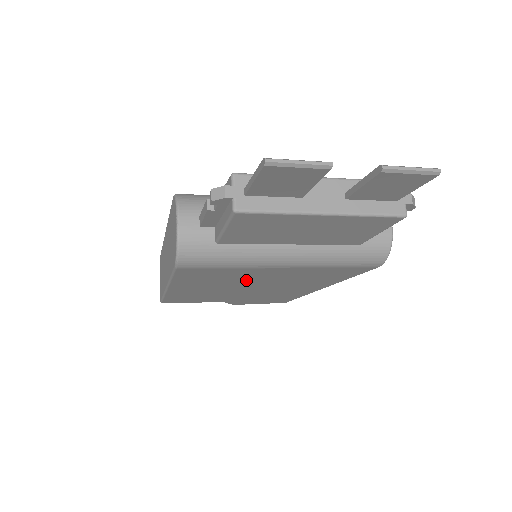
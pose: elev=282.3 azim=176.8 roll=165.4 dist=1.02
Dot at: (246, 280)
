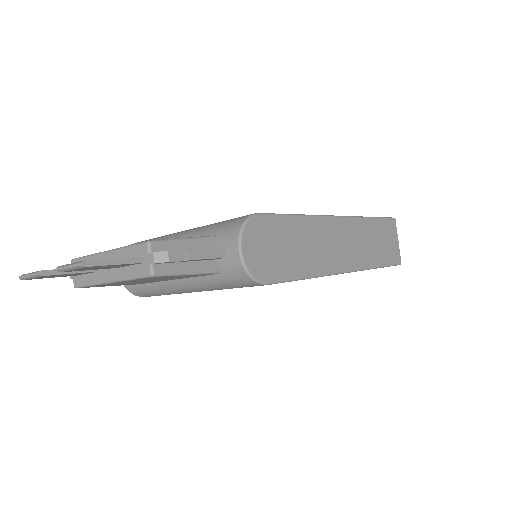
Dot at: occluded
